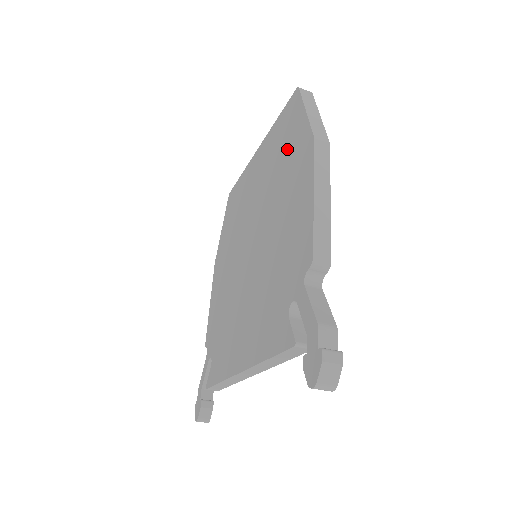
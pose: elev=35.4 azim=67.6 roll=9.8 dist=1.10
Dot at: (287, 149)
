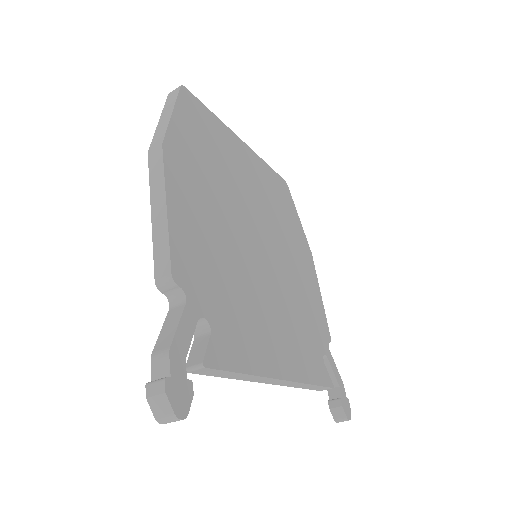
Dot at: occluded
